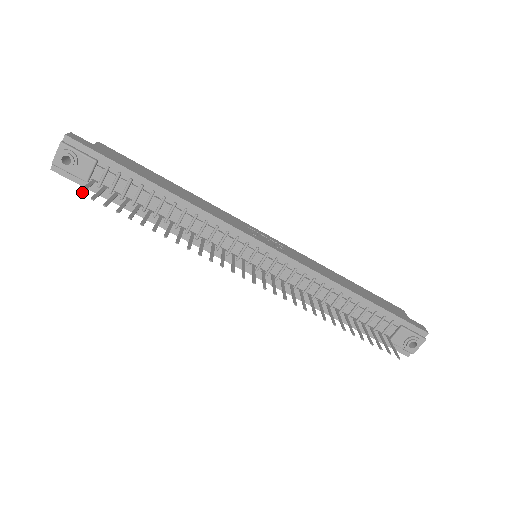
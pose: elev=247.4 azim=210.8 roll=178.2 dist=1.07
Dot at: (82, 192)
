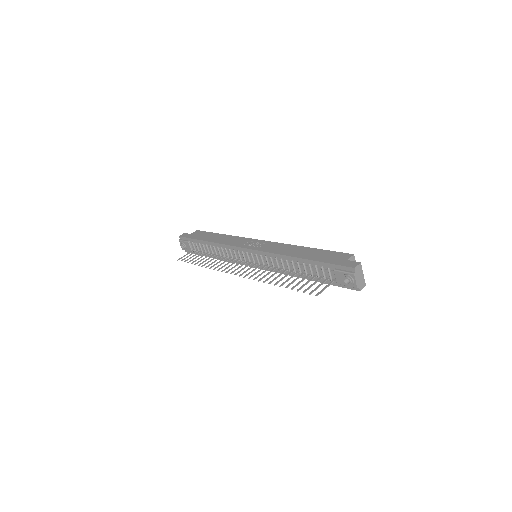
Dot at: occluded
